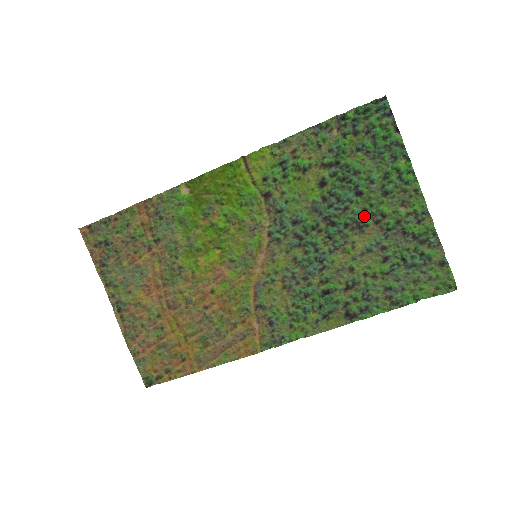
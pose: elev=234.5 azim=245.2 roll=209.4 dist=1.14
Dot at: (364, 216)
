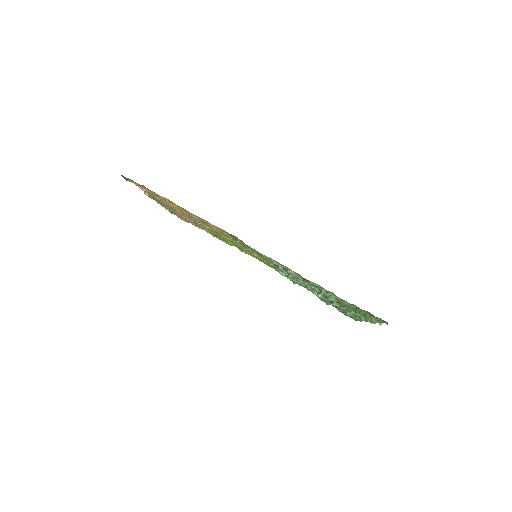
Dot at: occluded
